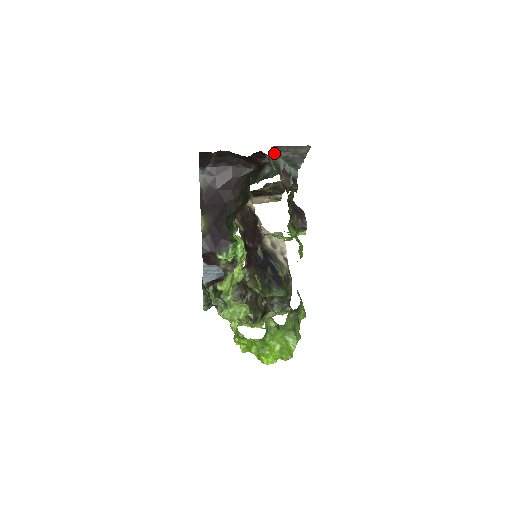
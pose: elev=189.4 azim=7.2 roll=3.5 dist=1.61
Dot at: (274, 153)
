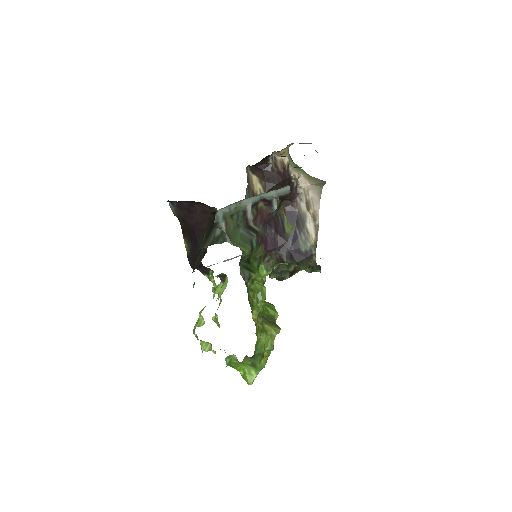
Dot at: (230, 204)
